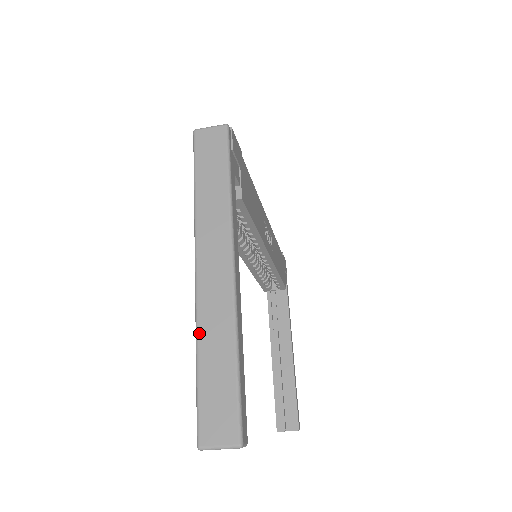
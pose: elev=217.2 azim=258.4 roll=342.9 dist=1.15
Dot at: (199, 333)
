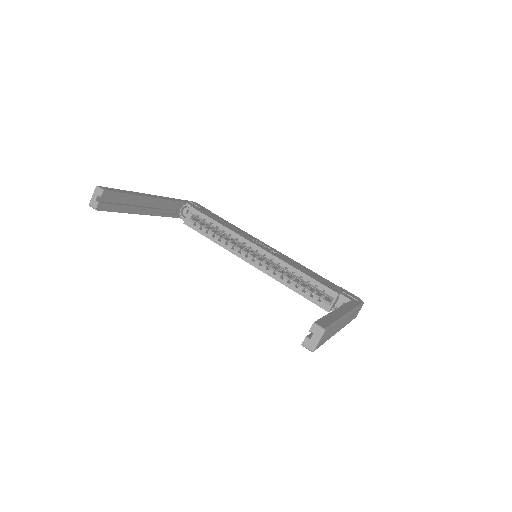
Dot at: occluded
